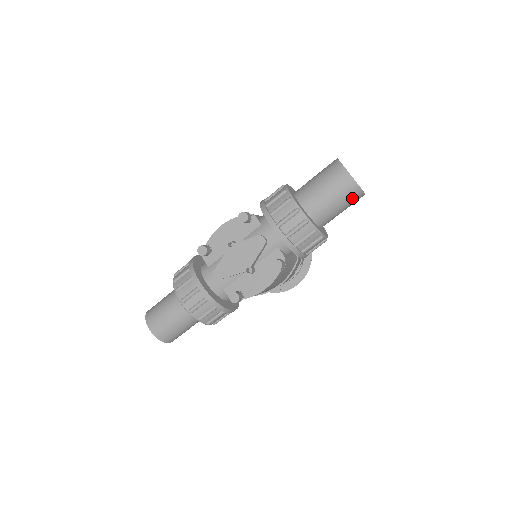
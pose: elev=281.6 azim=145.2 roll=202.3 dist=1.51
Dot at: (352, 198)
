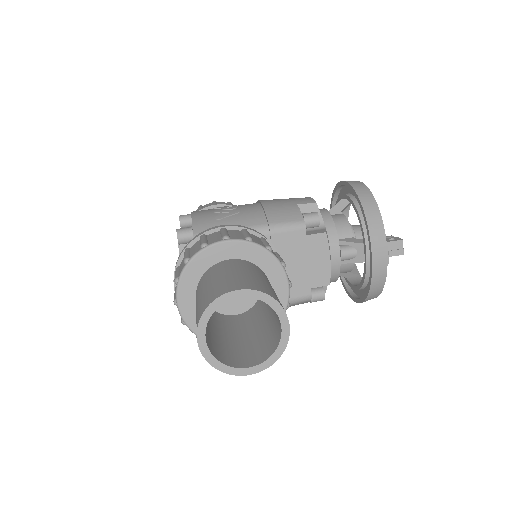
Dot at: occluded
